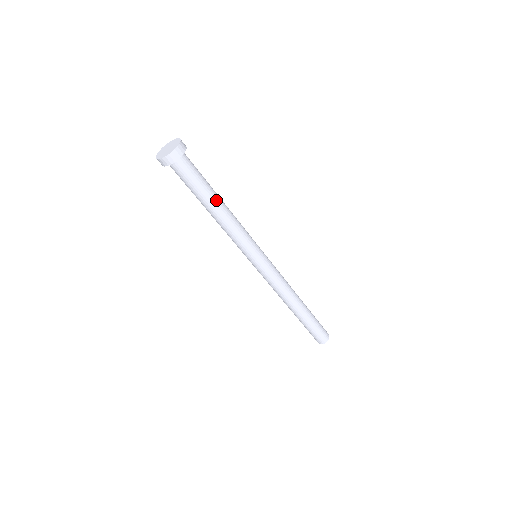
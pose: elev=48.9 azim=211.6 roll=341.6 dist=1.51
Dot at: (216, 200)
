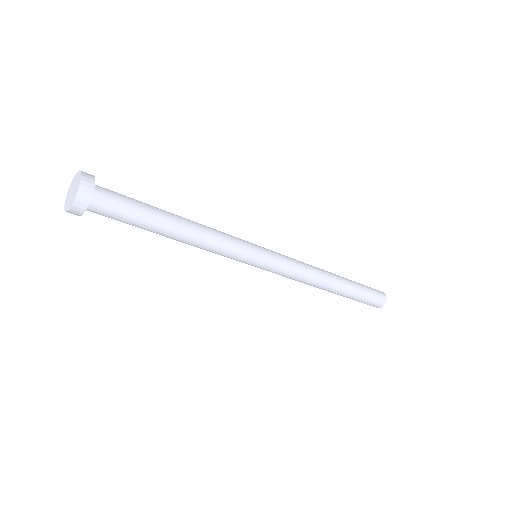
Dot at: (170, 216)
